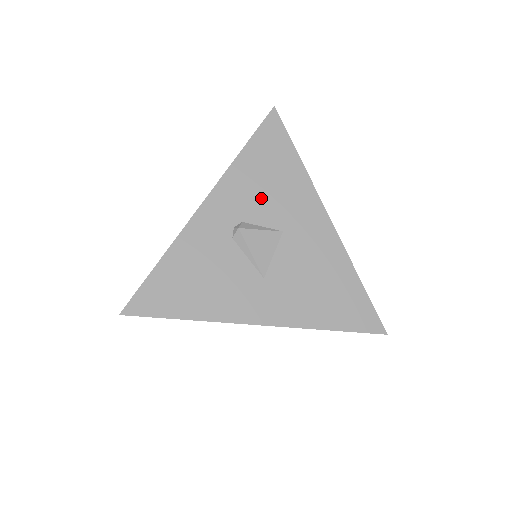
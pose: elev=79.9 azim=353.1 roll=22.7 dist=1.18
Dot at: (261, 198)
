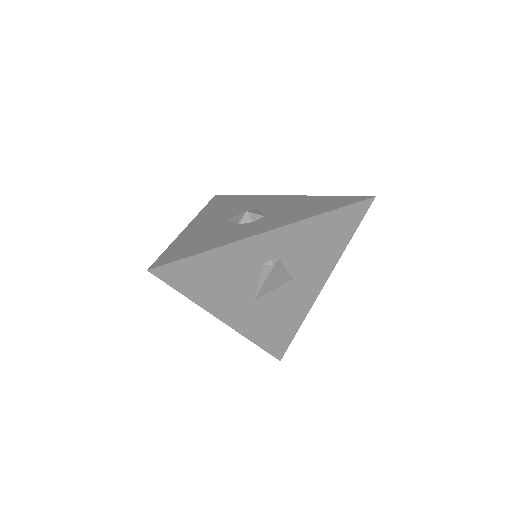
Dot at: (304, 251)
